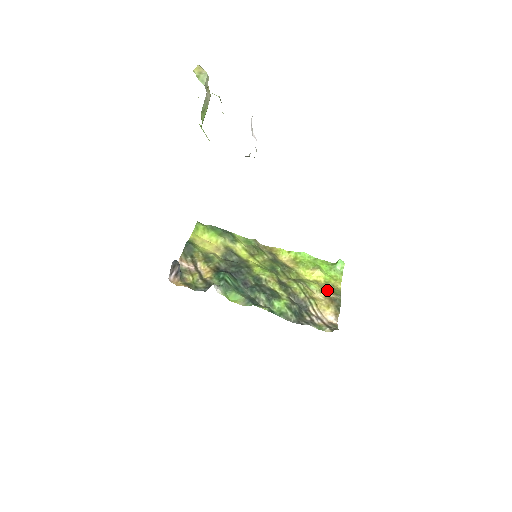
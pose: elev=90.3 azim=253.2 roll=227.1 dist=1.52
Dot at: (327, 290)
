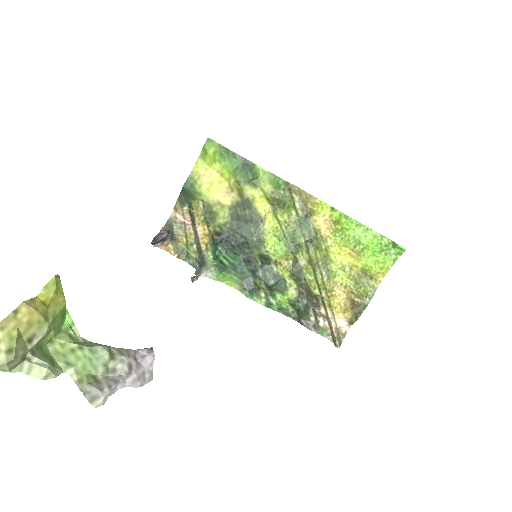
Dot at: (355, 288)
